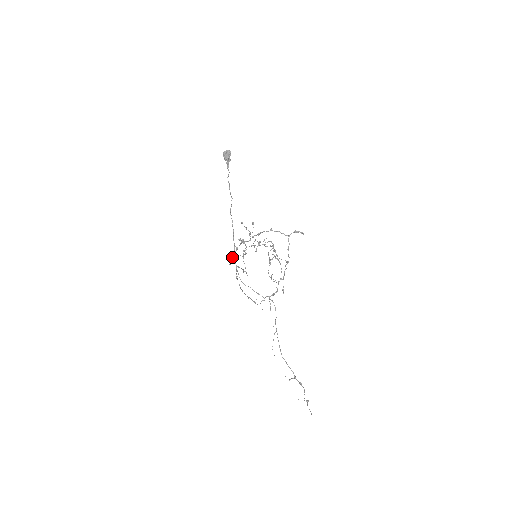
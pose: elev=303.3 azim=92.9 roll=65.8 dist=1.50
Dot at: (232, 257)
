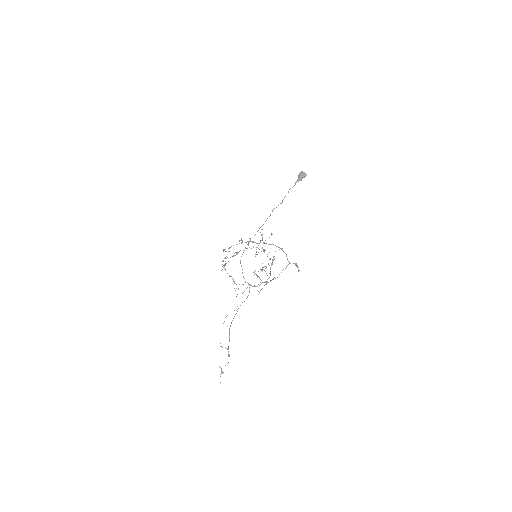
Dot at: (233, 245)
